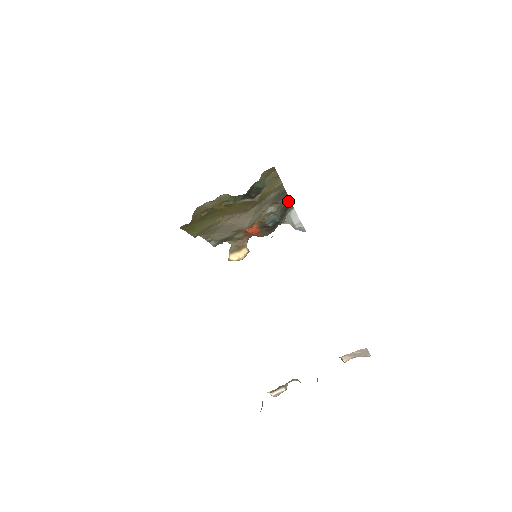
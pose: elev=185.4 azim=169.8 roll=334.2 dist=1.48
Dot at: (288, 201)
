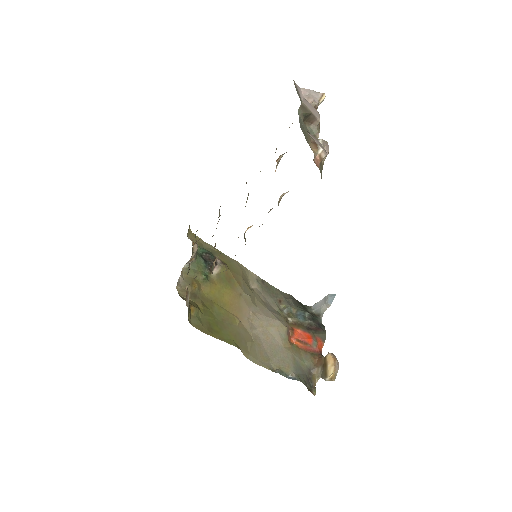
Dot at: (288, 296)
